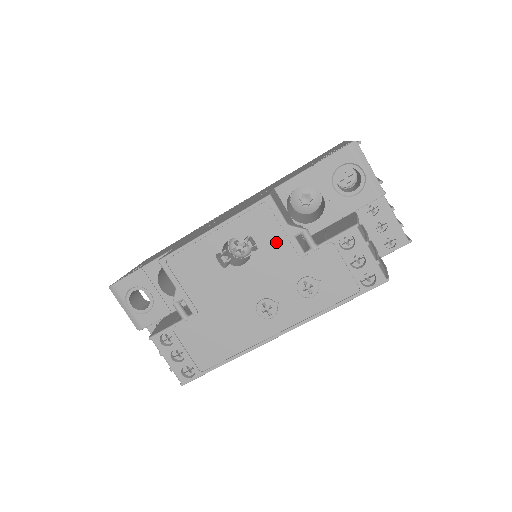
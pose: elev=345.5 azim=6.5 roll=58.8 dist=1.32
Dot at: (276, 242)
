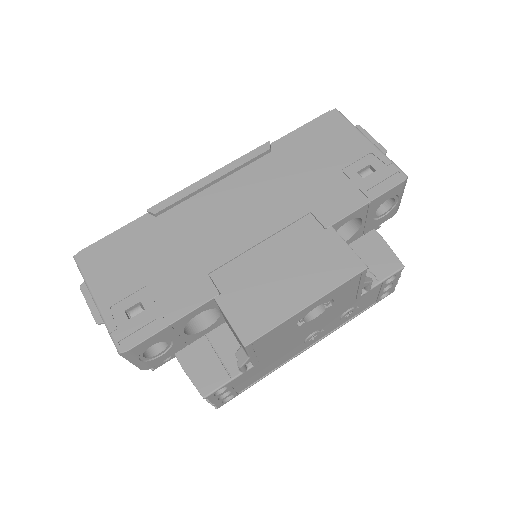
Dot at: (348, 296)
